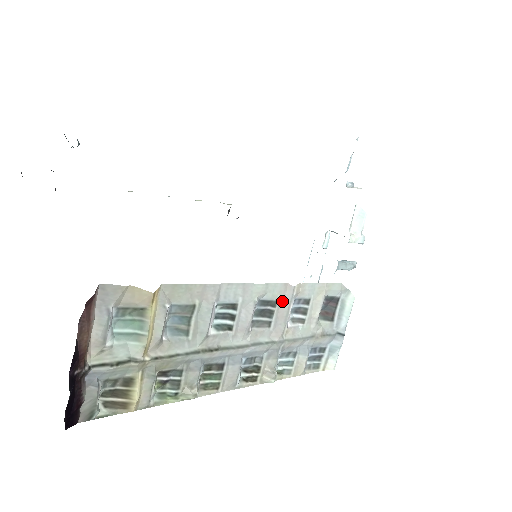
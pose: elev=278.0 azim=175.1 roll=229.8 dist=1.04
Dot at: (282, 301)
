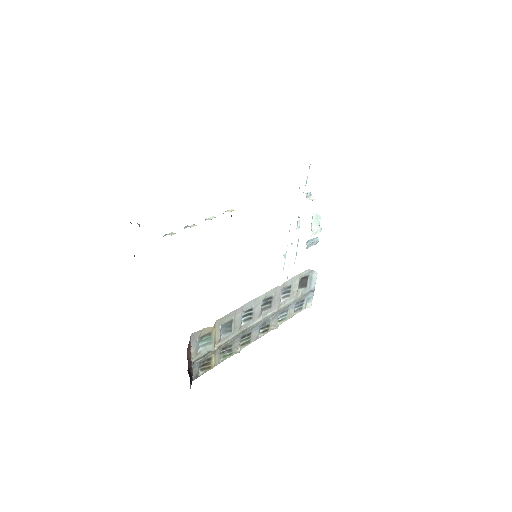
Dot at: (276, 294)
